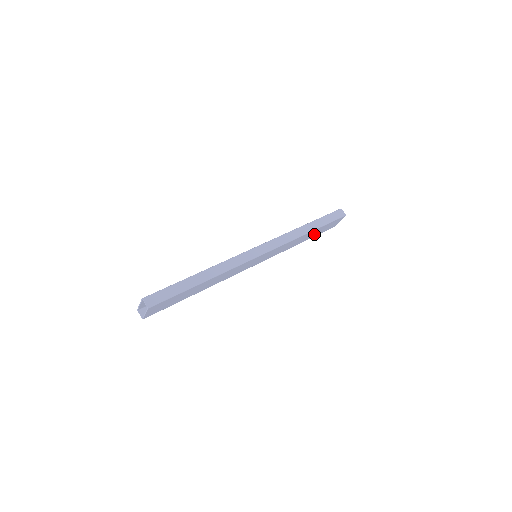
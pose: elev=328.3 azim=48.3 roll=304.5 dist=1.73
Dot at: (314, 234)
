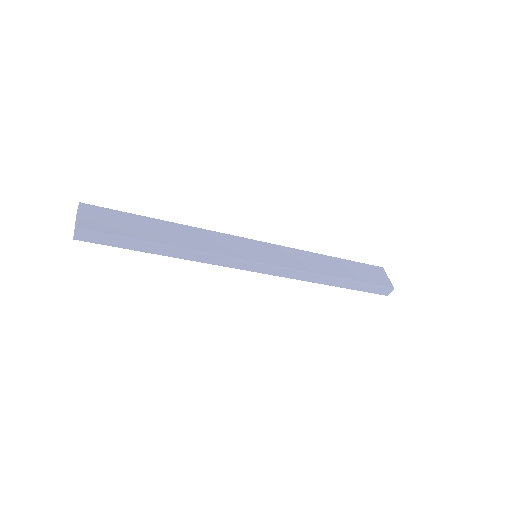
Dot at: (351, 274)
